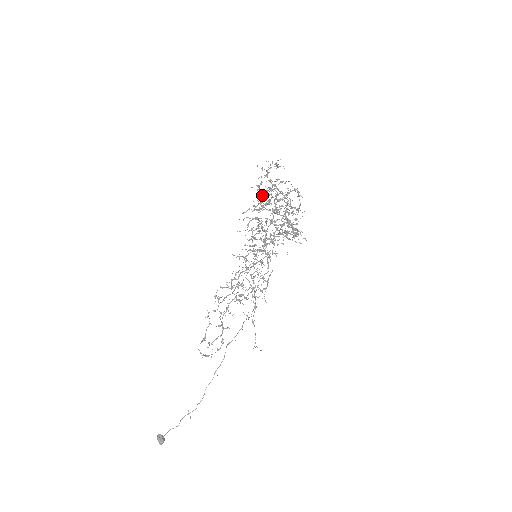
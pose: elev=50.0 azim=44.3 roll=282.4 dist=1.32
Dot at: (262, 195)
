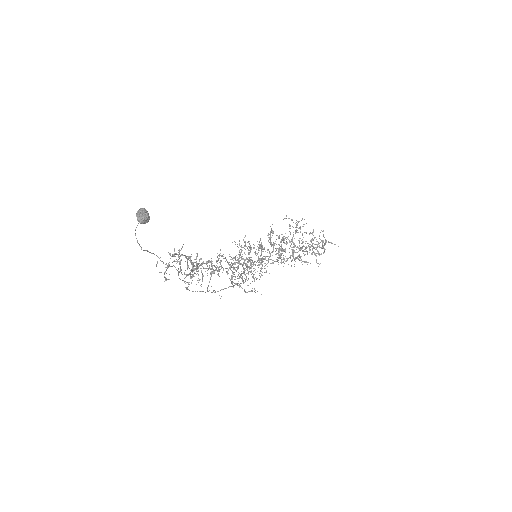
Dot at: occluded
